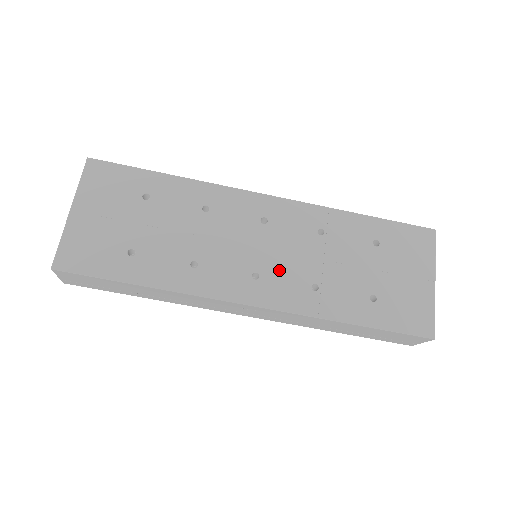
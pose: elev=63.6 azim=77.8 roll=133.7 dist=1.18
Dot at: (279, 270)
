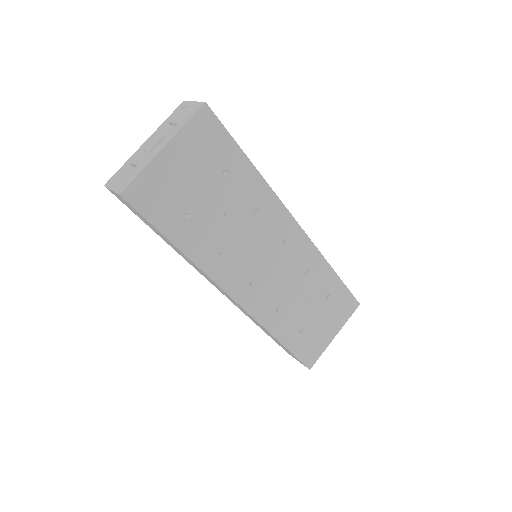
Dot at: (268, 285)
